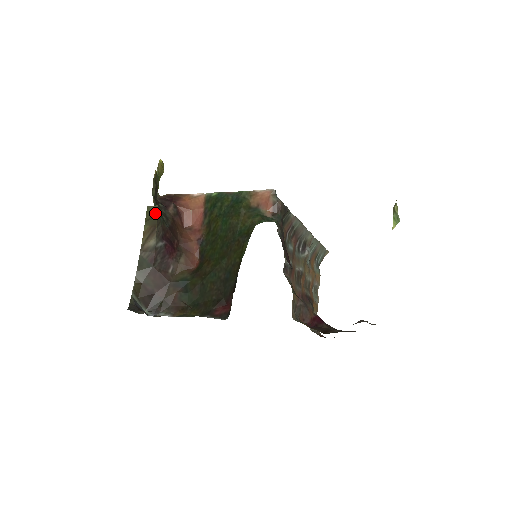
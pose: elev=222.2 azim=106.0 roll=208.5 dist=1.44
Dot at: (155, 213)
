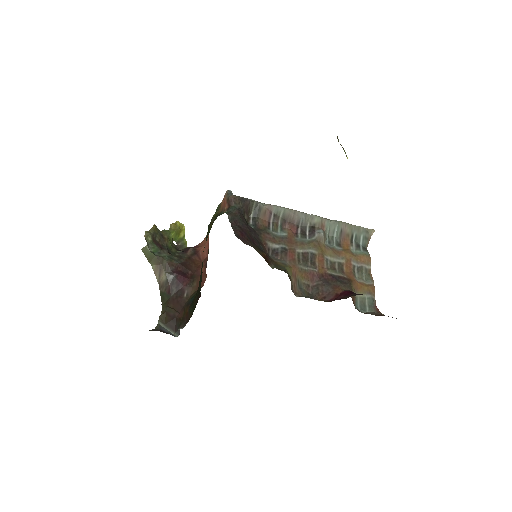
Dot at: (150, 252)
